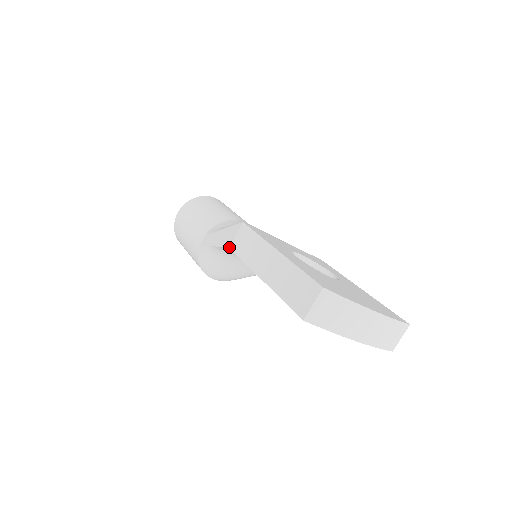
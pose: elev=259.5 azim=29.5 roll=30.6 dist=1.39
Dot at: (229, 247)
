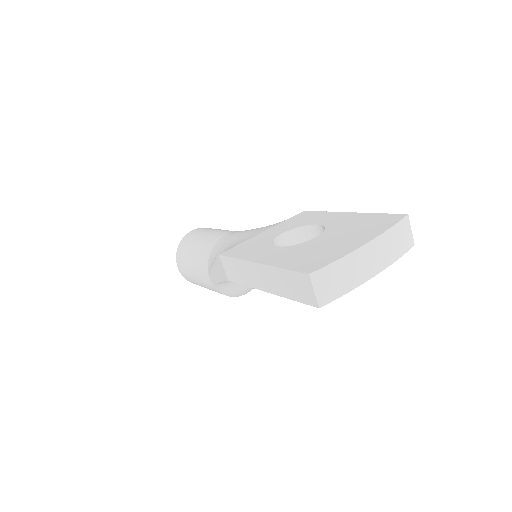
Dot at: (228, 280)
